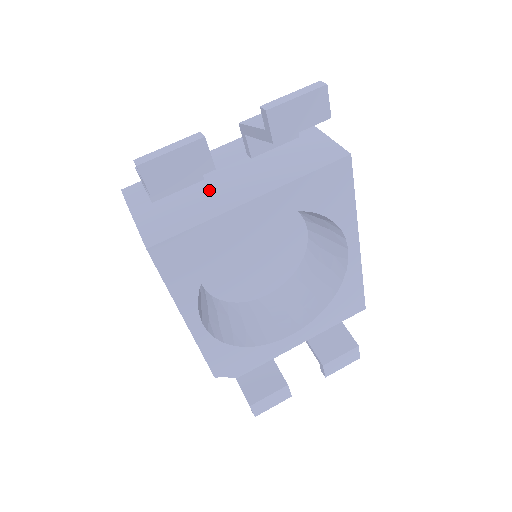
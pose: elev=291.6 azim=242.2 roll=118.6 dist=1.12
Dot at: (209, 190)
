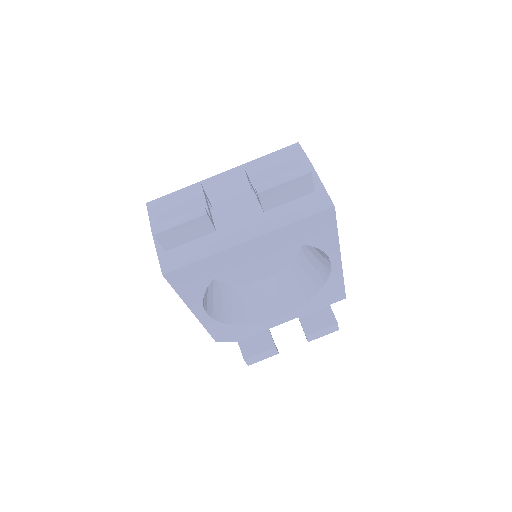
Dot at: (215, 223)
